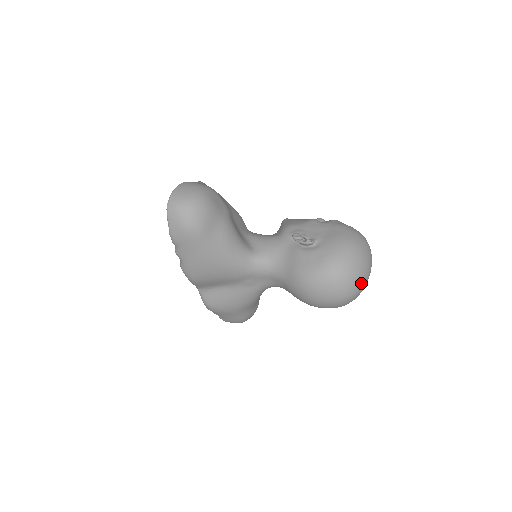
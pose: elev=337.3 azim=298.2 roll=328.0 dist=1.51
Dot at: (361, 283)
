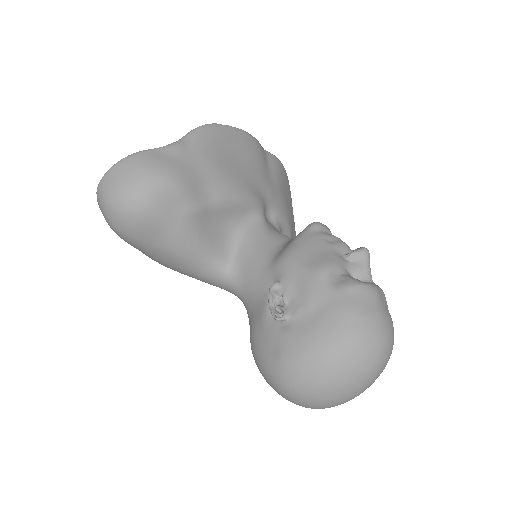
Dot at: (328, 406)
